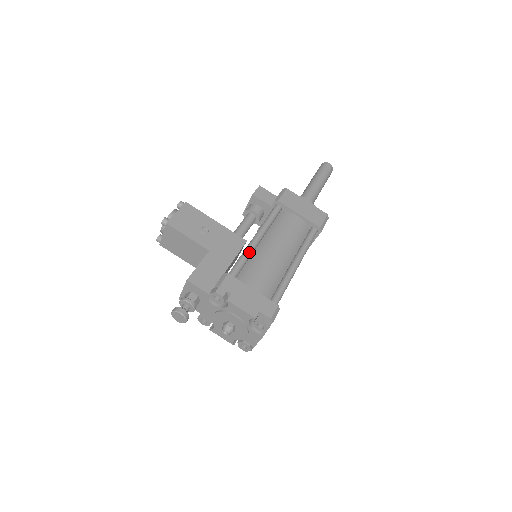
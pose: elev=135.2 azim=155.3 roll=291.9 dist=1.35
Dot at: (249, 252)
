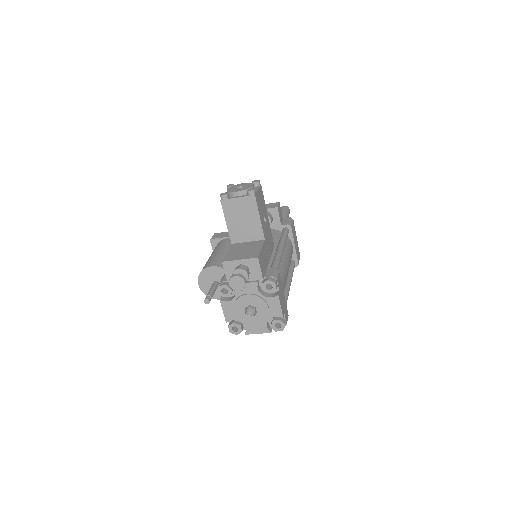
Dot at: occluded
